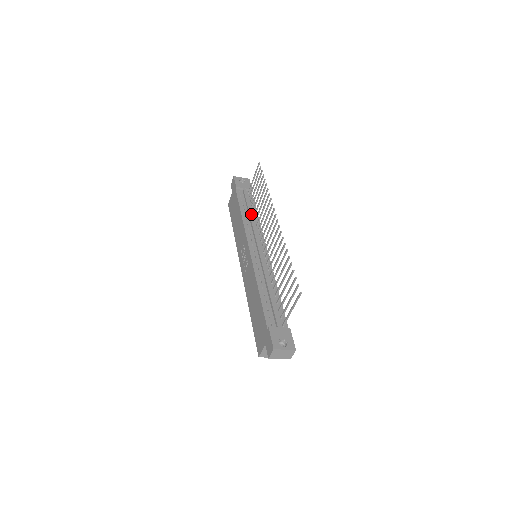
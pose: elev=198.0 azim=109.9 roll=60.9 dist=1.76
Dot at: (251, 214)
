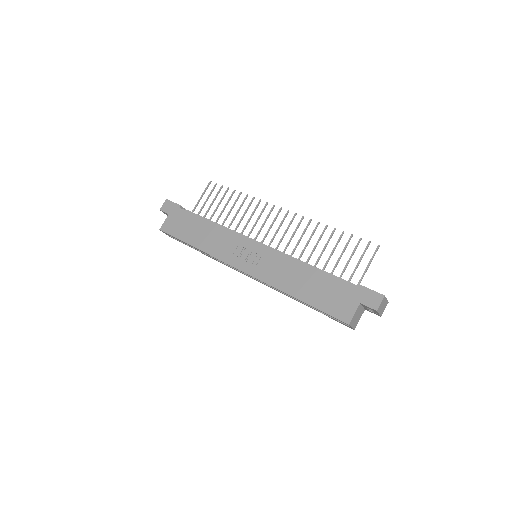
Dot at: (221, 225)
